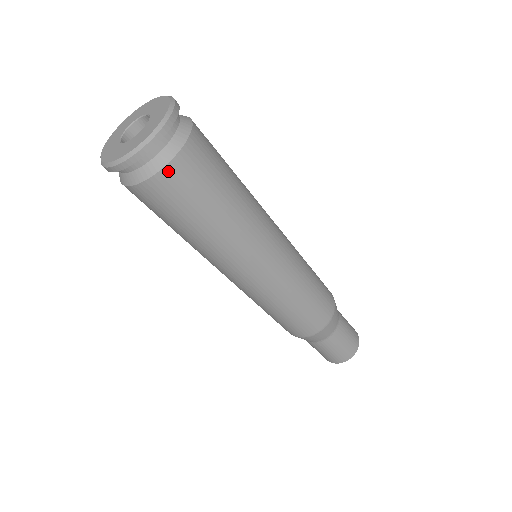
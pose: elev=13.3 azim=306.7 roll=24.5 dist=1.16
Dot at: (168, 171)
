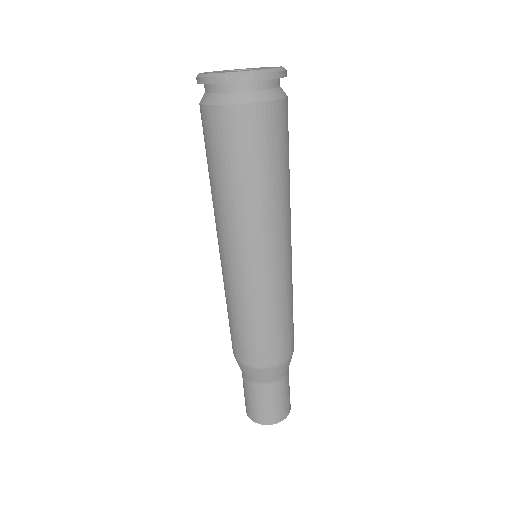
Dot at: (258, 108)
